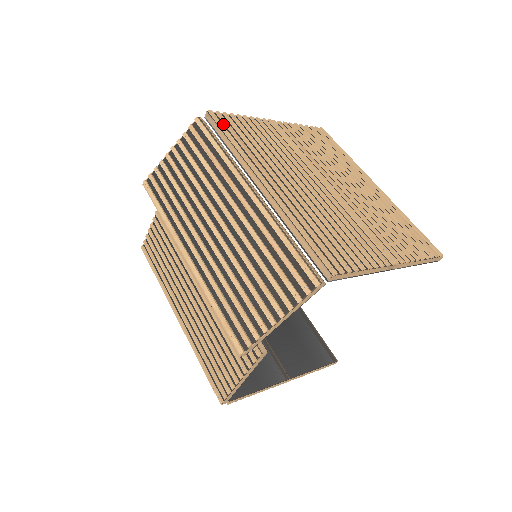
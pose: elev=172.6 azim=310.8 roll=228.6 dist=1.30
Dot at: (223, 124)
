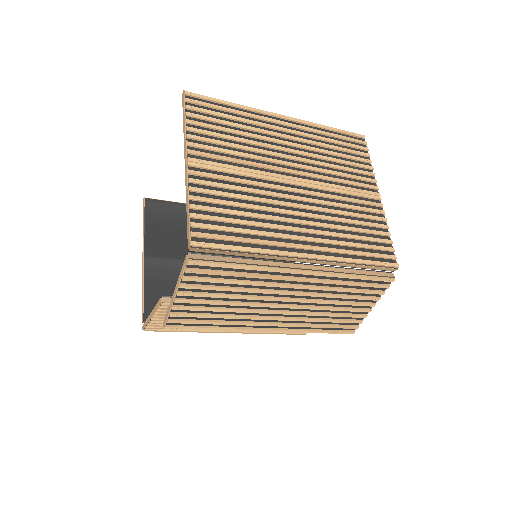
Dot at: (214, 241)
